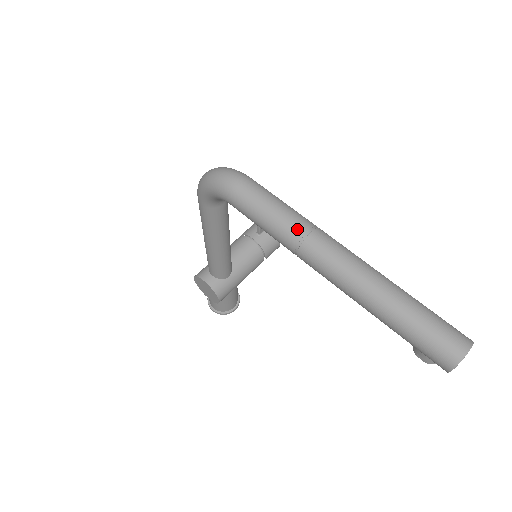
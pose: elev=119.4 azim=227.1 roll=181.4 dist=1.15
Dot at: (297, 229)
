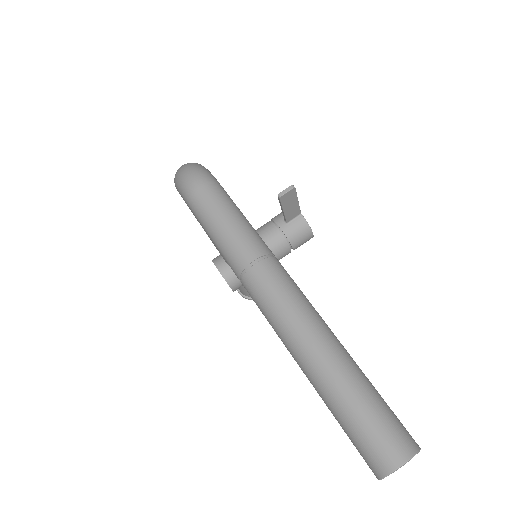
Dot at: (242, 256)
